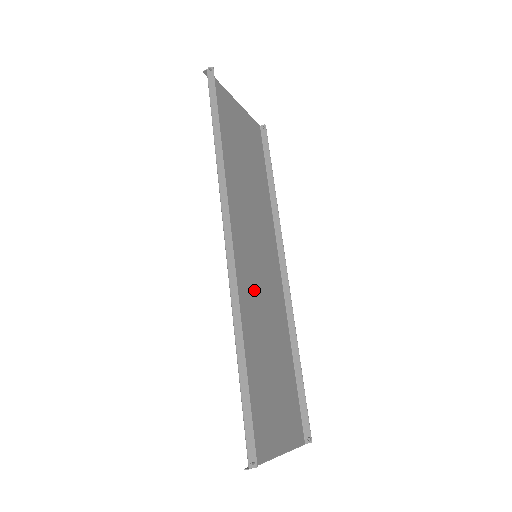
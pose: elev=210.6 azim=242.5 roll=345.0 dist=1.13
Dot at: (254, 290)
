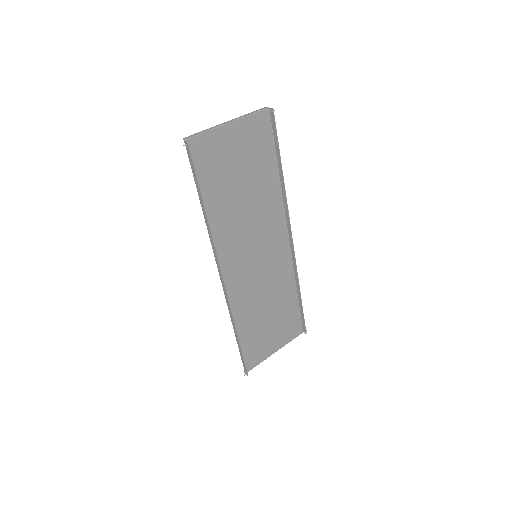
Dot at: (253, 282)
